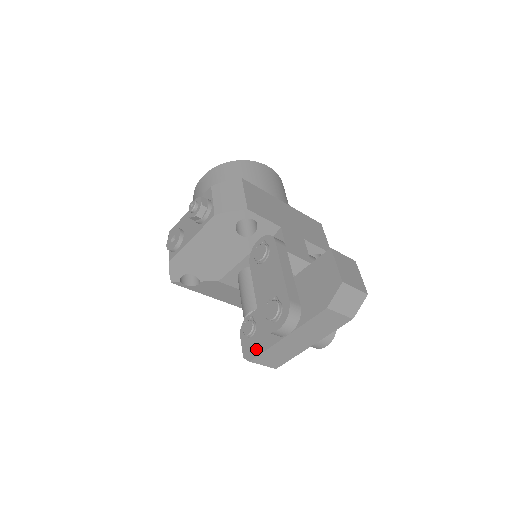
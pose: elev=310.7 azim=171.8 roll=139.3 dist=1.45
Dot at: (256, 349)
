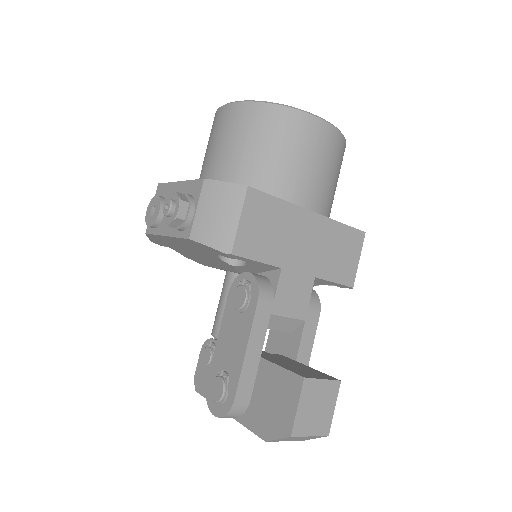
Dot at: (204, 387)
